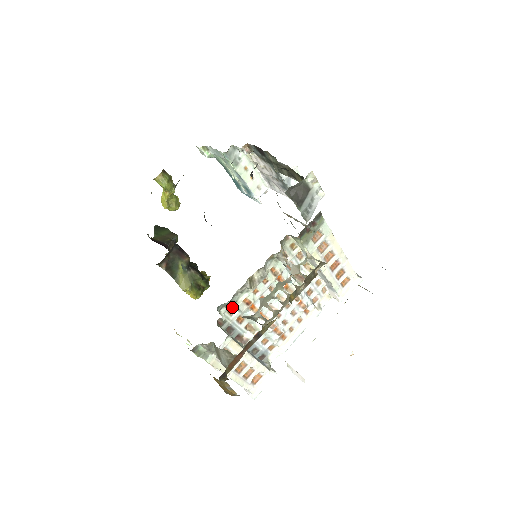
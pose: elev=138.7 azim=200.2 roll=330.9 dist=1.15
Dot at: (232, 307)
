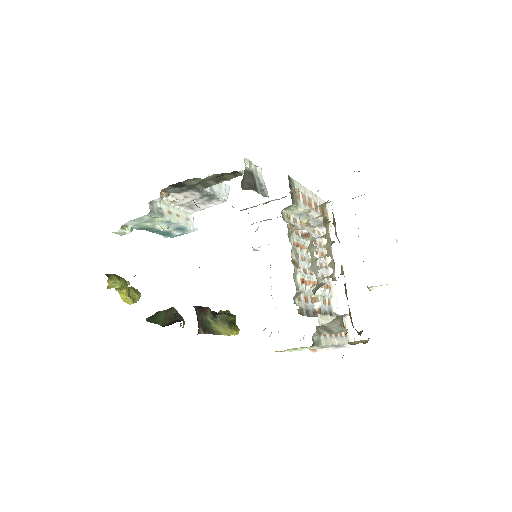
Dot at: (300, 293)
